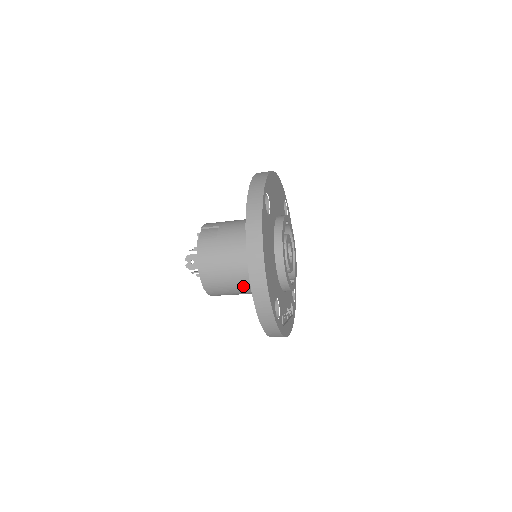
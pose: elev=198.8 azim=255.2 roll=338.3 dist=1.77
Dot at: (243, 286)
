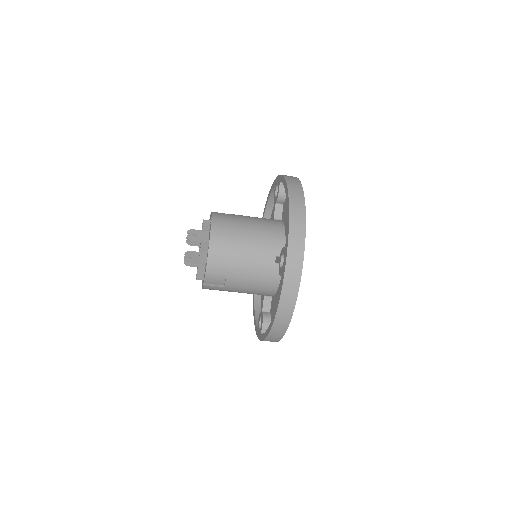
Dot at: (252, 257)
